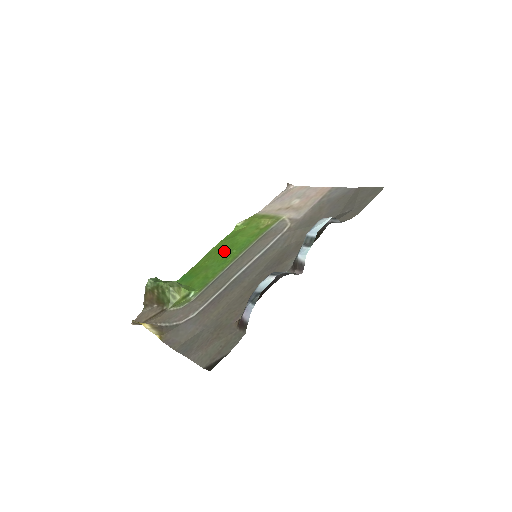
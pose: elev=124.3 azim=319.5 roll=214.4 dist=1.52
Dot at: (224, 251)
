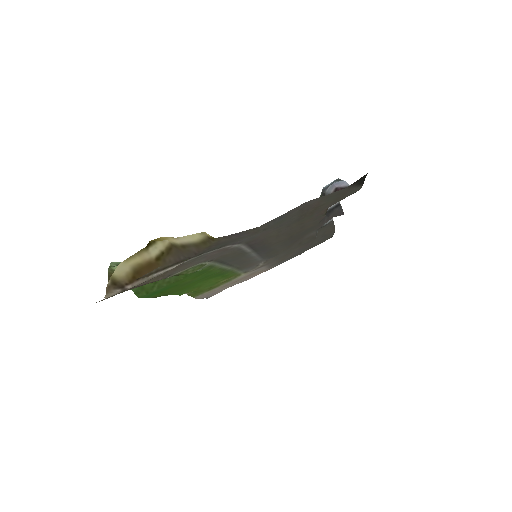
Dot at: (194, 283)
